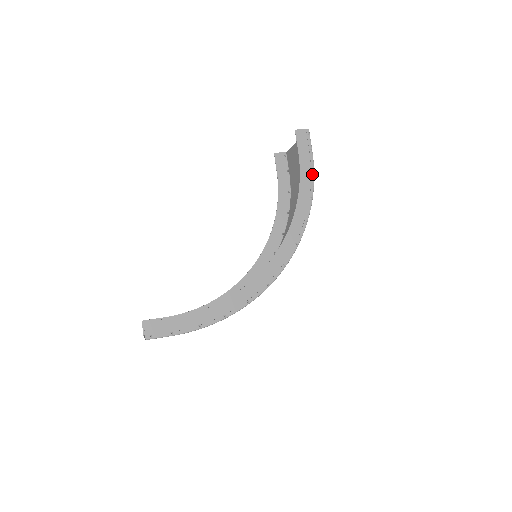
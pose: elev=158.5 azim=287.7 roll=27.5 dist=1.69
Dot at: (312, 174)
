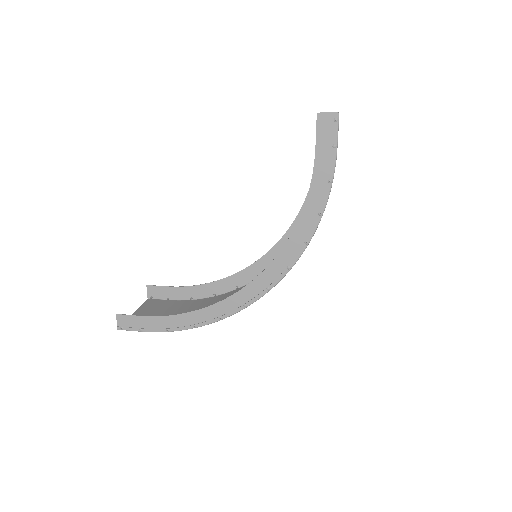
Dot at: (330, 180)
